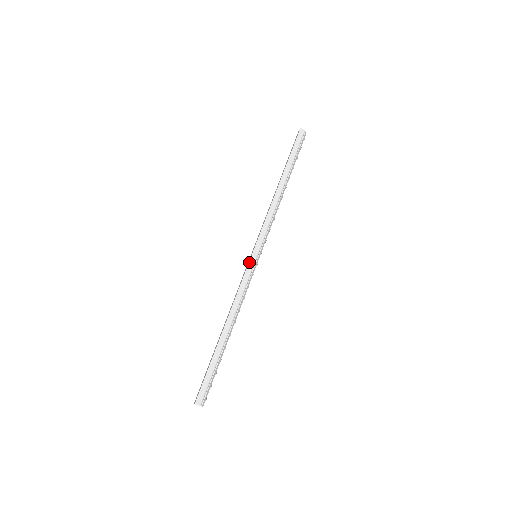
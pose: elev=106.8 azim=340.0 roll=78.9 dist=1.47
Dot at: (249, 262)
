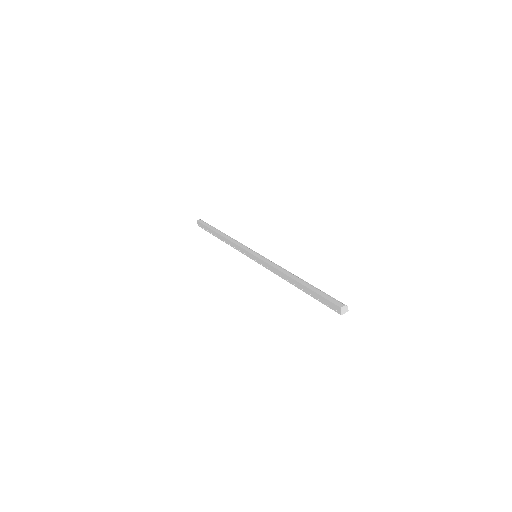
Dot at: (256, 257)
